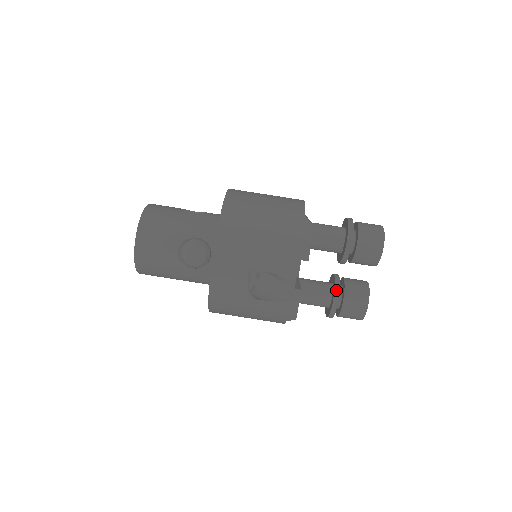
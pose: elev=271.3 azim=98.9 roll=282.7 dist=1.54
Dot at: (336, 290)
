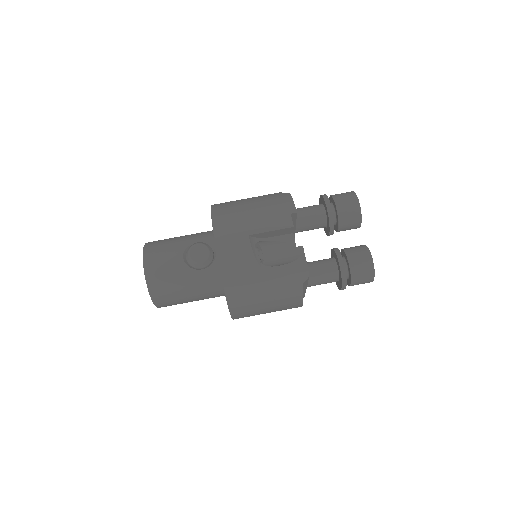
Dot at: (337, 253)
